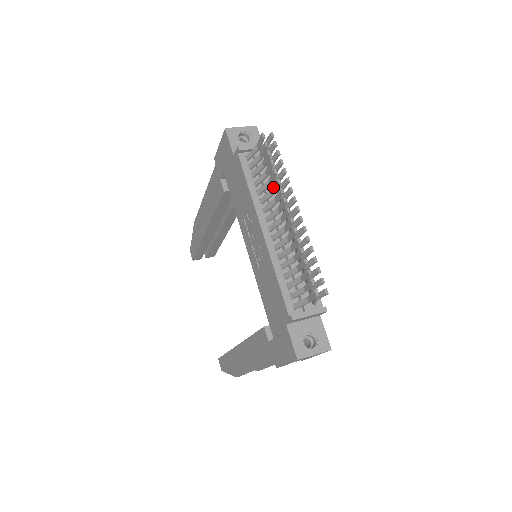
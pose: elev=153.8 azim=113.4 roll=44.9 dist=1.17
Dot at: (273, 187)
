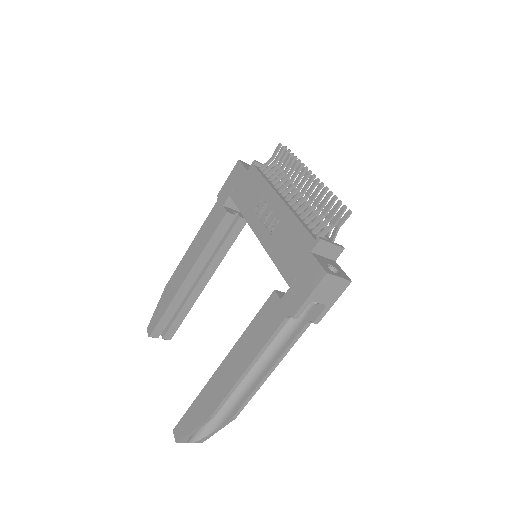
Dot at: (290, 170)
